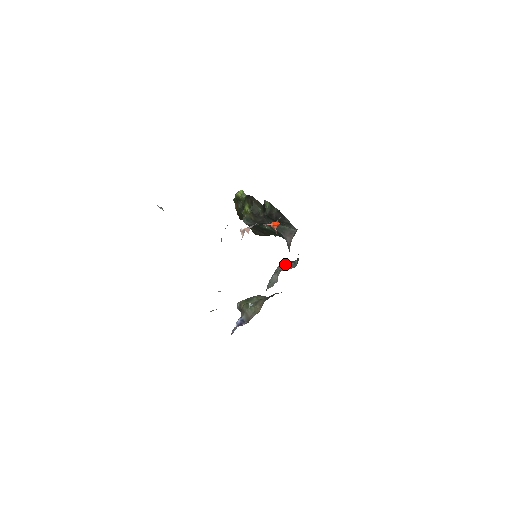
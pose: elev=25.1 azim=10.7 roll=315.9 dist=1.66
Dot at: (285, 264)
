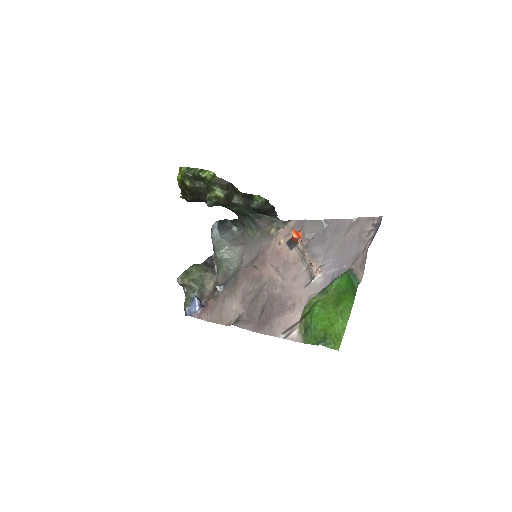
Dot at: (224, 232)
